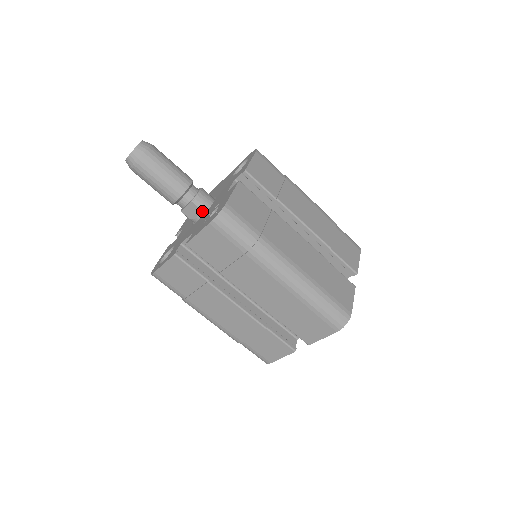
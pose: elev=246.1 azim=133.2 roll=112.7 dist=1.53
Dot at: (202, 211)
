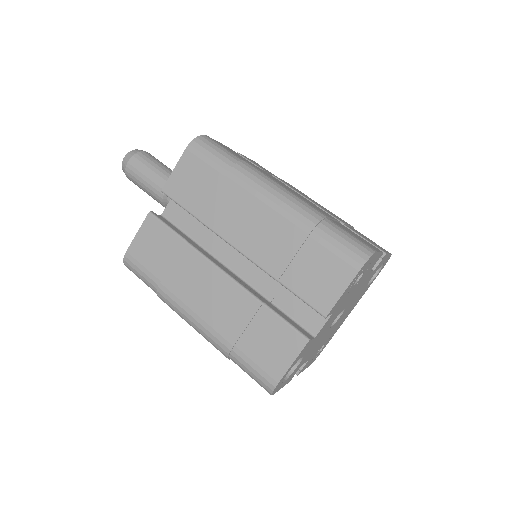
Dot at: occluded
